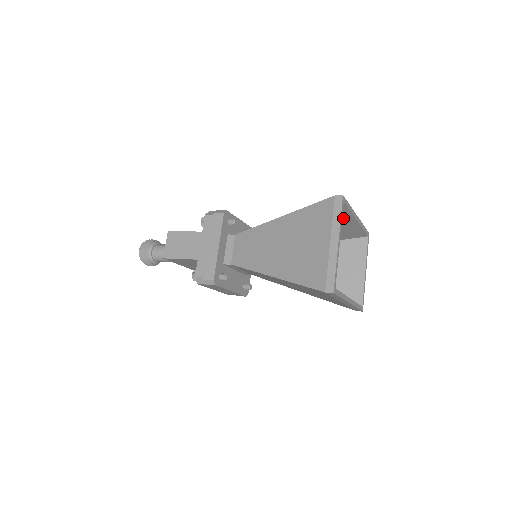
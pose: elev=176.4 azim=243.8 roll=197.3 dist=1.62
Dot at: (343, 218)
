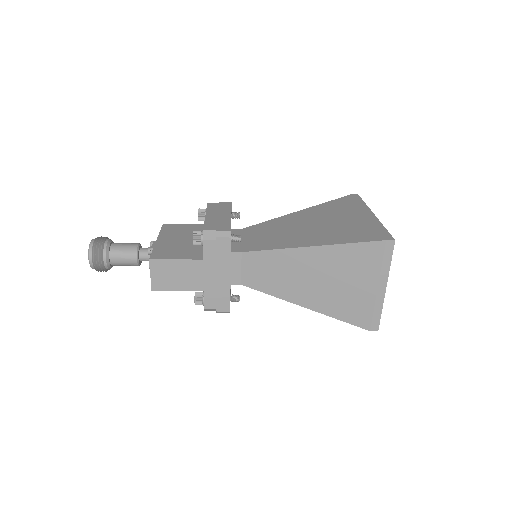
Dot at: occluded
